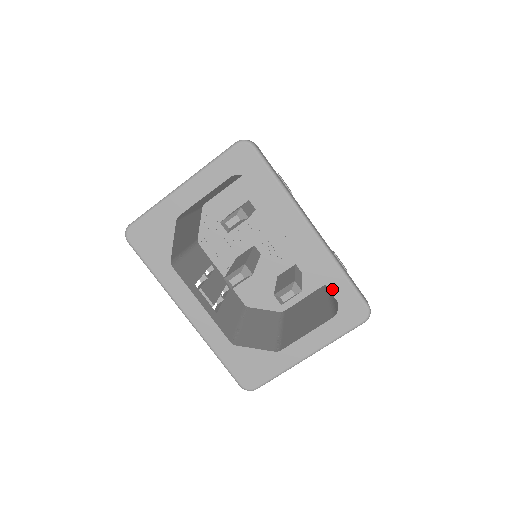
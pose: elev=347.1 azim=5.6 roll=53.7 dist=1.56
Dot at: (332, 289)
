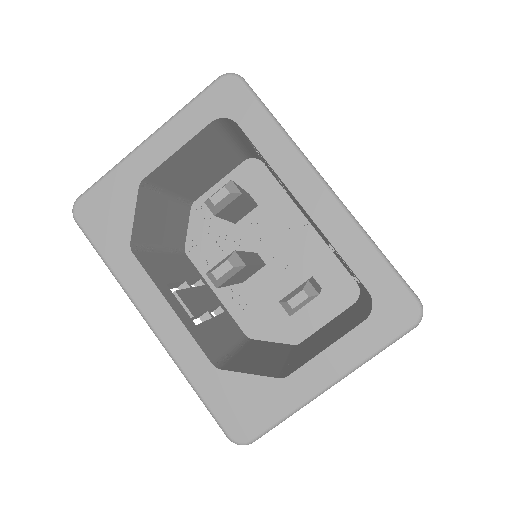
Dot at: (361, 275)
